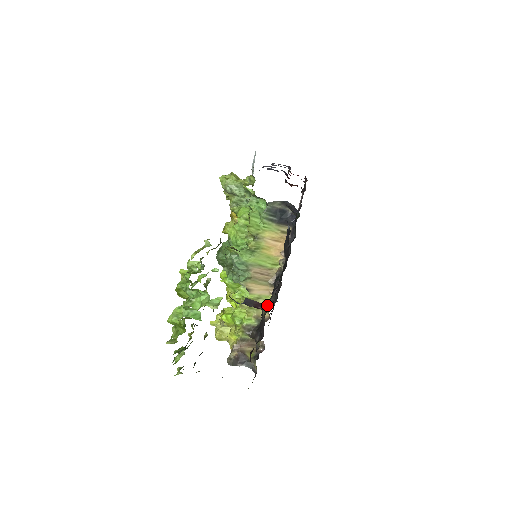
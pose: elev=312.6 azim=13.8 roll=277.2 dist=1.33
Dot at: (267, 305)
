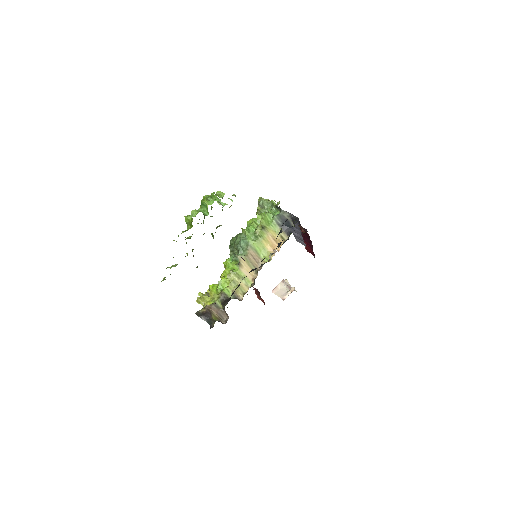
Dot at: occluded
